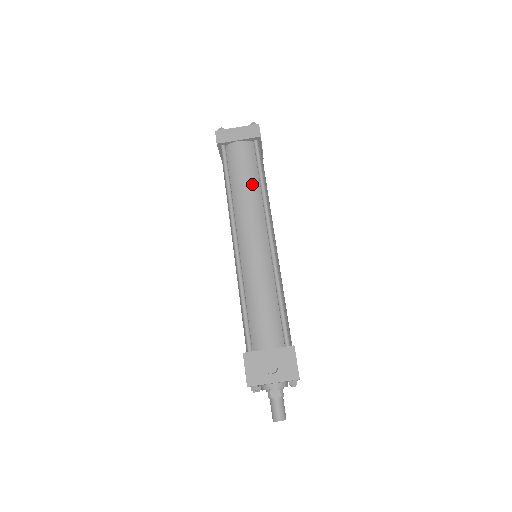
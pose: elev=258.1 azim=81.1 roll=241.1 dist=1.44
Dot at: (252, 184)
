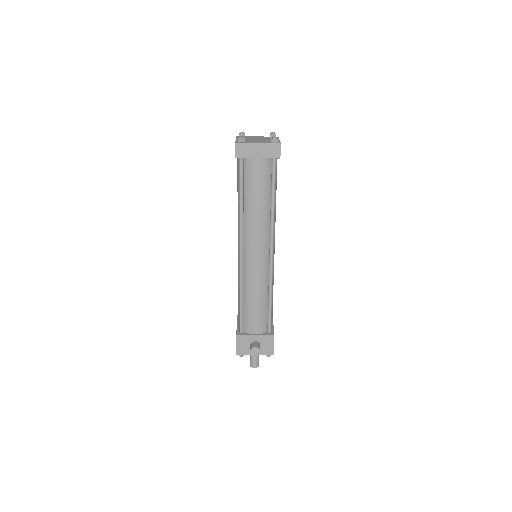
Dot at: (264, 205)
